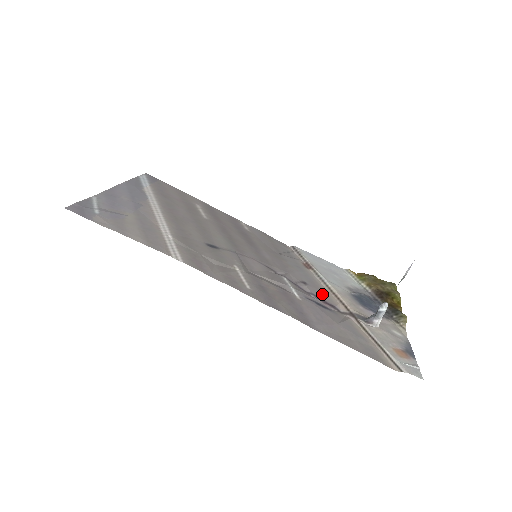
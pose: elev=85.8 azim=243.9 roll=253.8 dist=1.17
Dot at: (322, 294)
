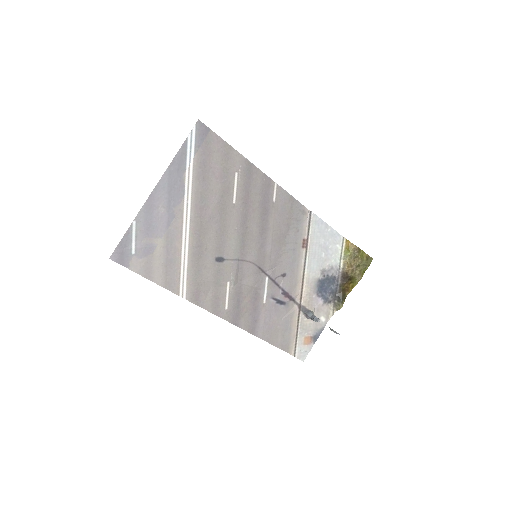
Dot at: (291, 286)
